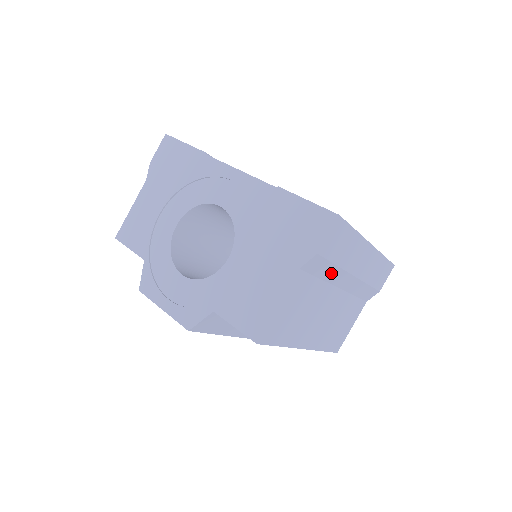
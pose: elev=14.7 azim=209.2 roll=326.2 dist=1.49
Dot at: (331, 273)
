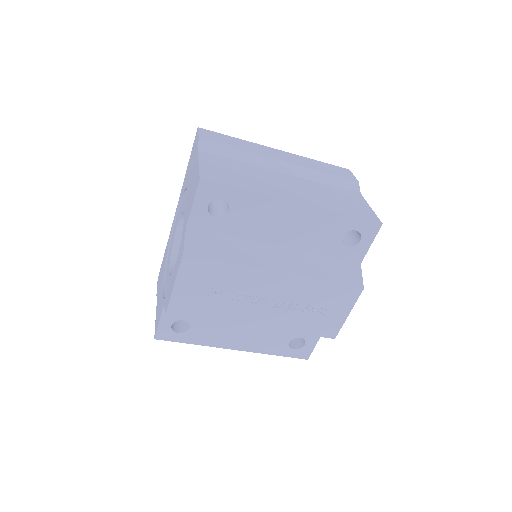
Dot at: (245, 157)
